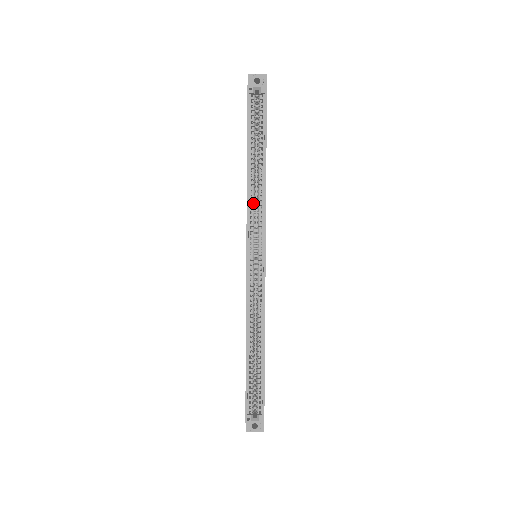
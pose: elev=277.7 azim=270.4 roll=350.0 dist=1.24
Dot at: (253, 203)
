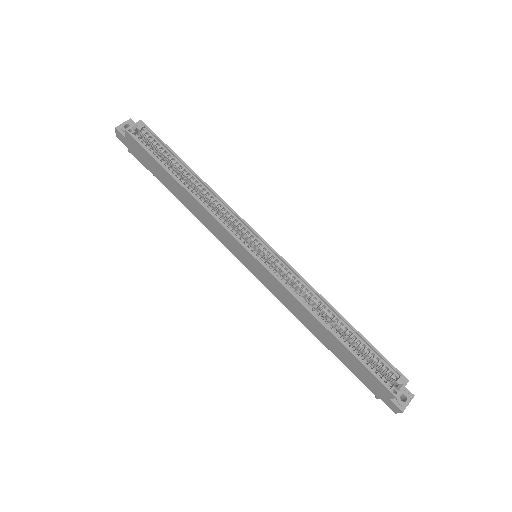
Dot at: (215, 211)
